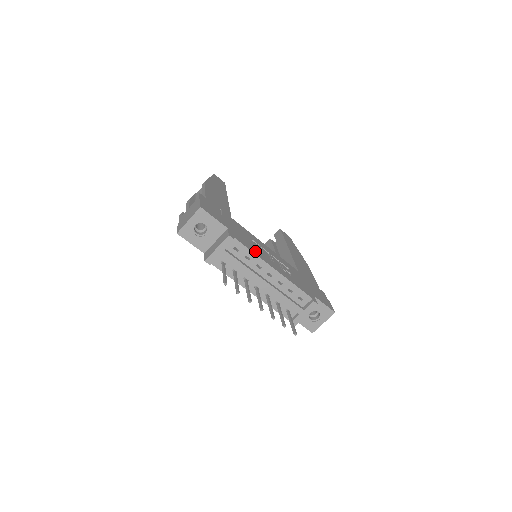
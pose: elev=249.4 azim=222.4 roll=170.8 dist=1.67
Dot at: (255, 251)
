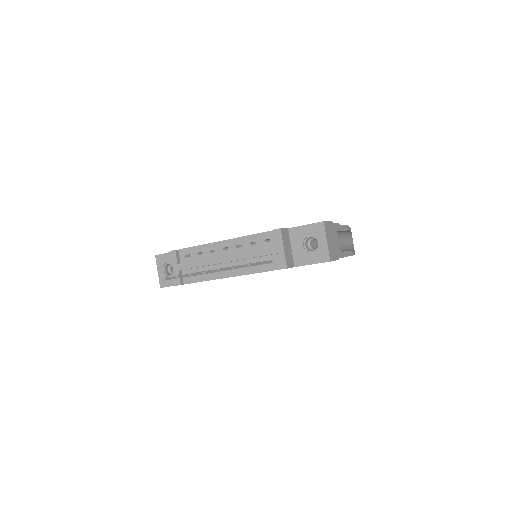
Dot at: occluded
